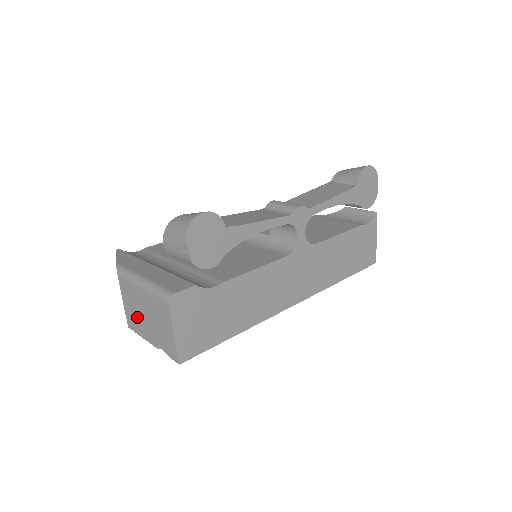
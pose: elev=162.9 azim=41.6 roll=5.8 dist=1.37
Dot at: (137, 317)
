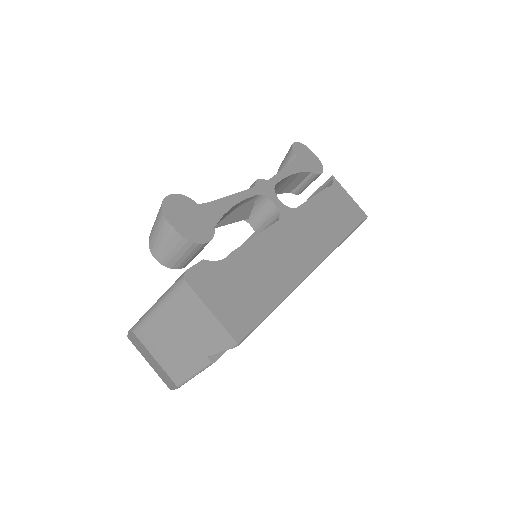
Dot at: (175, 355)
